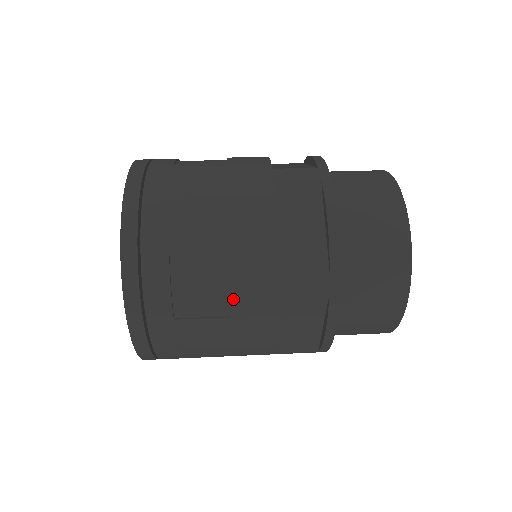
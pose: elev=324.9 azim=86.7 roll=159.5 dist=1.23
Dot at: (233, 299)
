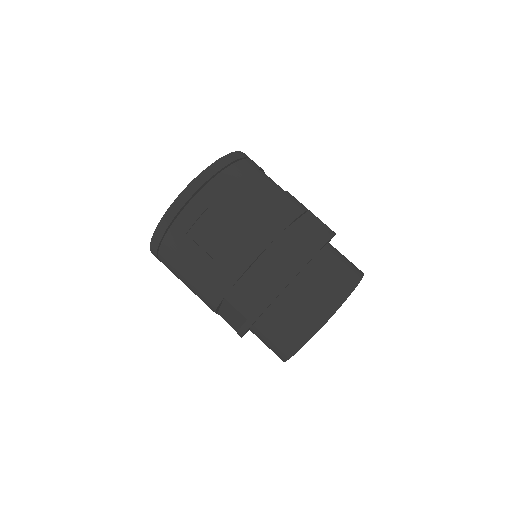
Dot at: occluded
